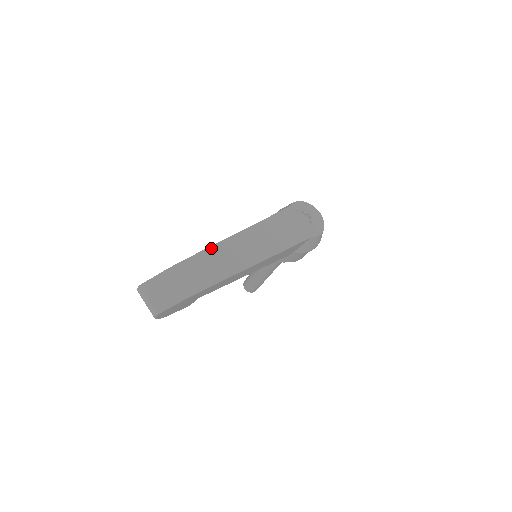
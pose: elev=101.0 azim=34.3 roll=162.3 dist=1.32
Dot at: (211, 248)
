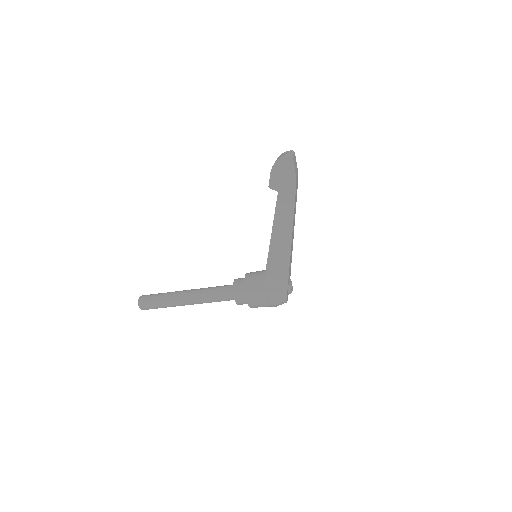
Dot at: occluded
